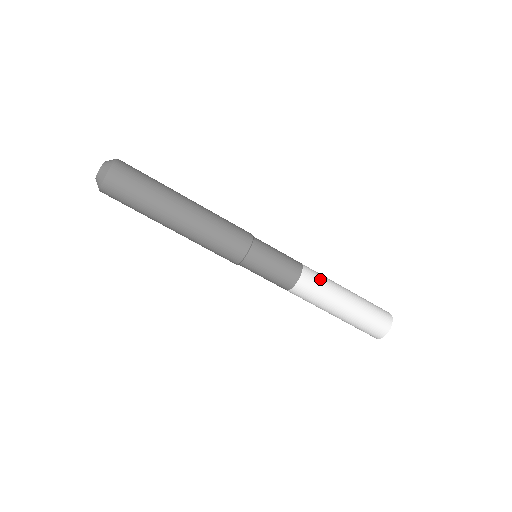
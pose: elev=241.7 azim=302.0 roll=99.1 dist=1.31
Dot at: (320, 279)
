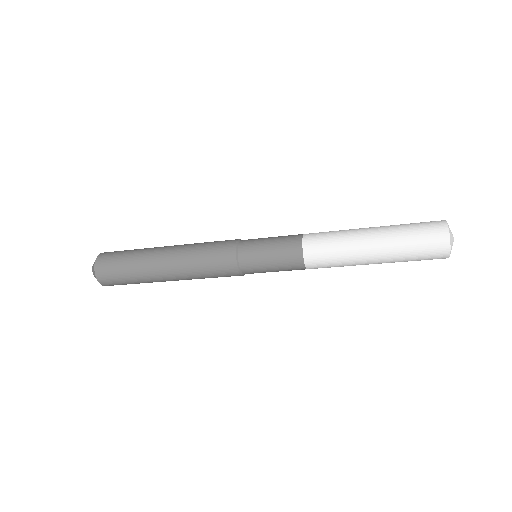
Dot at: (330, 261)
